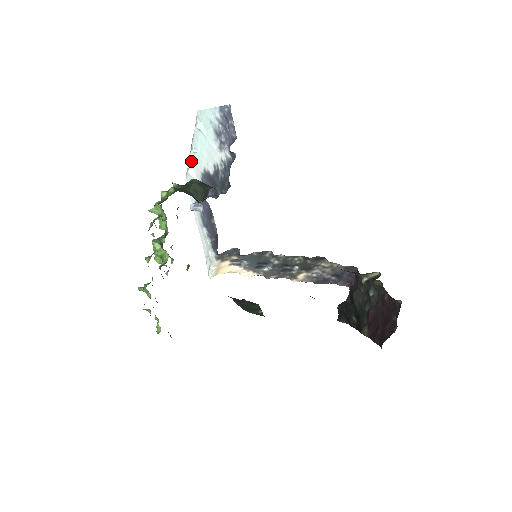
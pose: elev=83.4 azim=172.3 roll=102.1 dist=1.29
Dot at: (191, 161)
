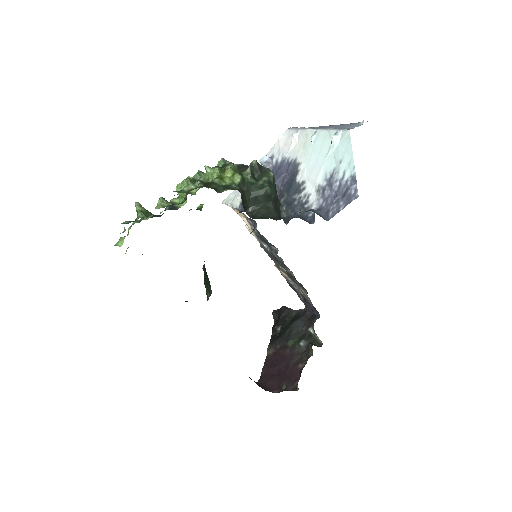
Dot at: (304, 134)
